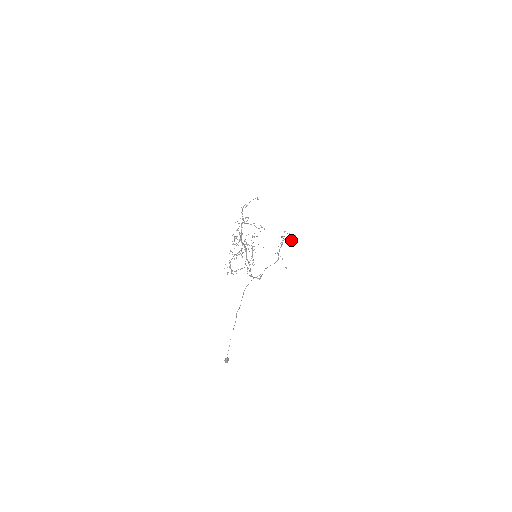
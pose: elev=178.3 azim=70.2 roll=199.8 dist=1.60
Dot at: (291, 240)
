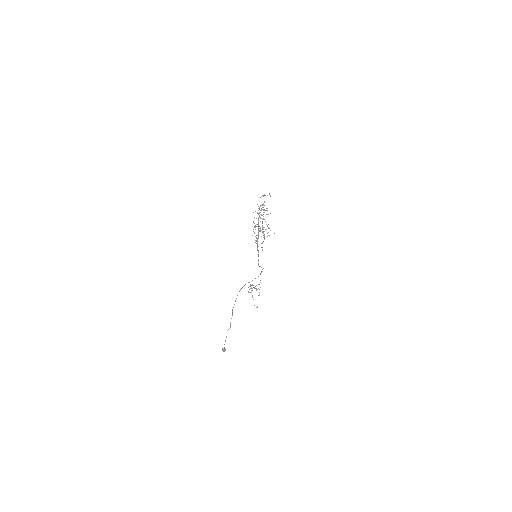
Dot at: occluded
